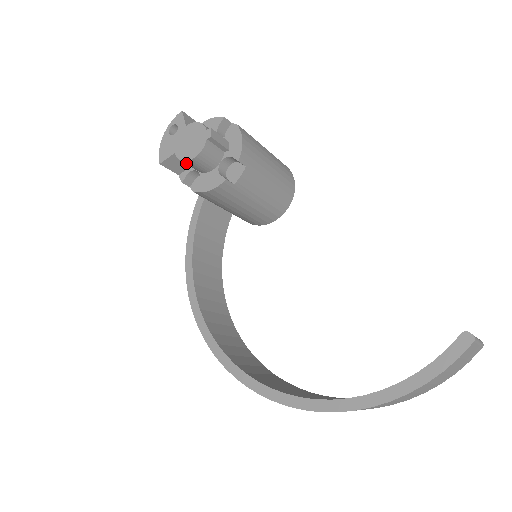
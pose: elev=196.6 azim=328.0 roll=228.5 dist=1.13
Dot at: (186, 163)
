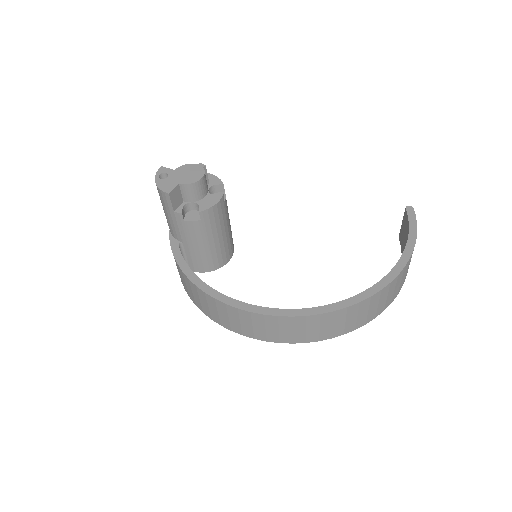
Dot at: (192, 187)
